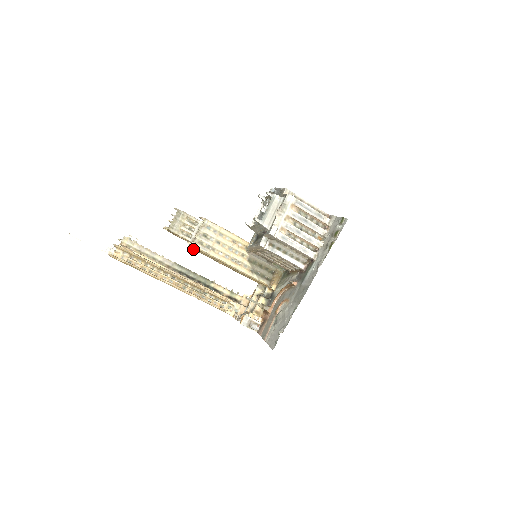
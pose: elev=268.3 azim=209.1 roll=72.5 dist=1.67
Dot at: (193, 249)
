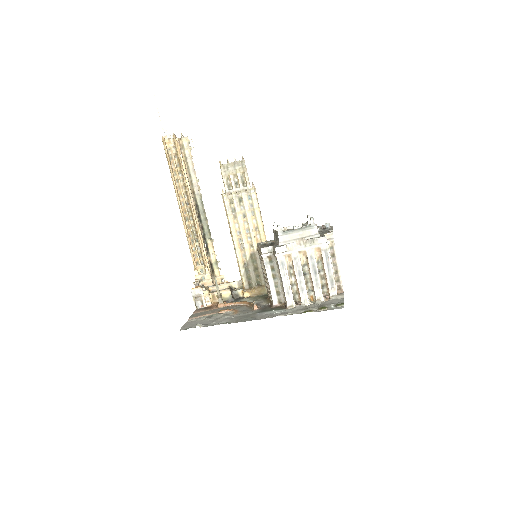
Dot at: occluded
